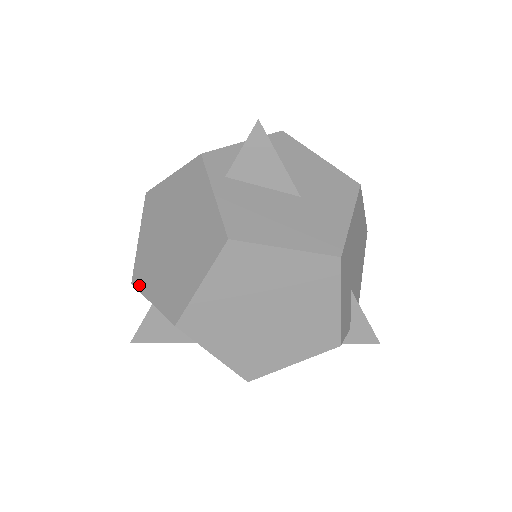
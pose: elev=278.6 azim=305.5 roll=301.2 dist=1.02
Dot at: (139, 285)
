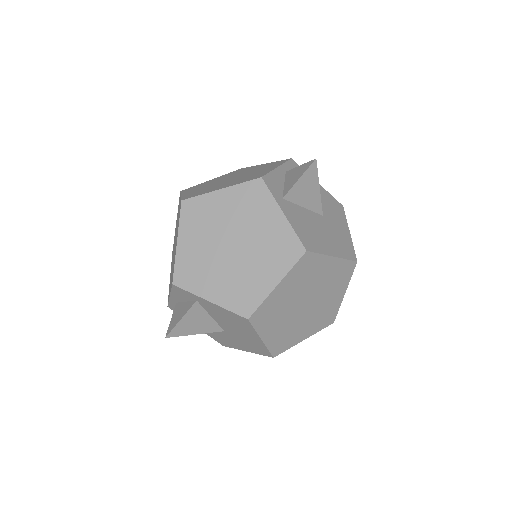
Dot at: (186, 286)
